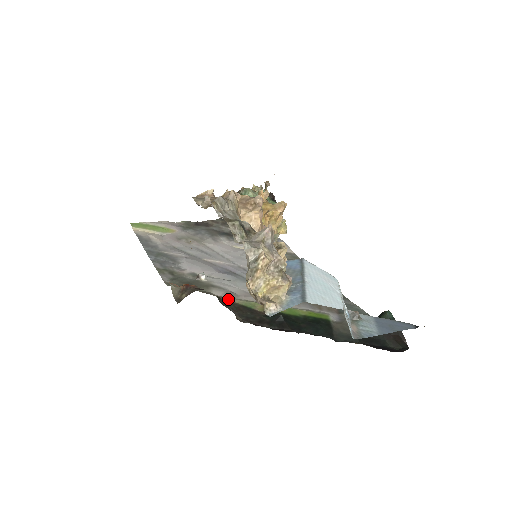
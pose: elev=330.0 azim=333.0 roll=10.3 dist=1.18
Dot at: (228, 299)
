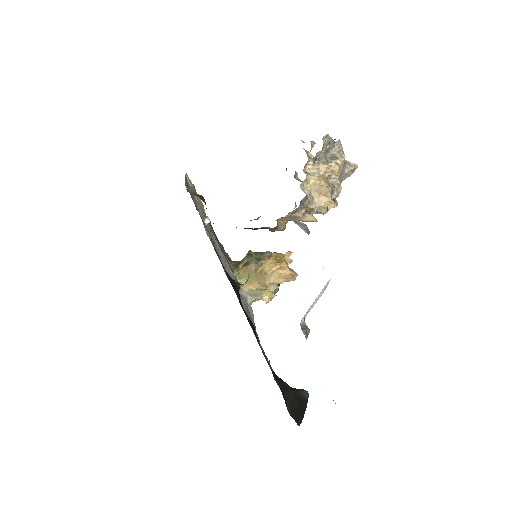
Dot at: occluded
